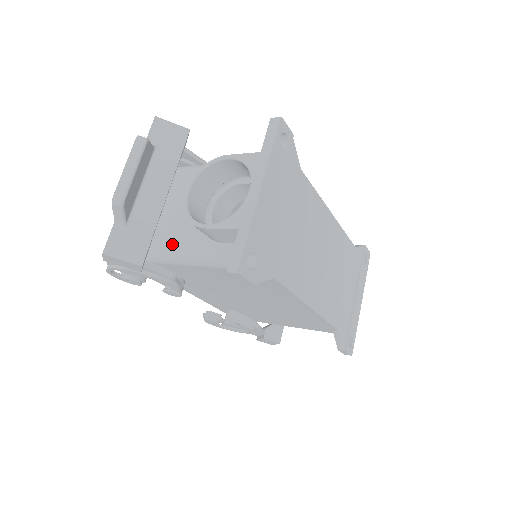
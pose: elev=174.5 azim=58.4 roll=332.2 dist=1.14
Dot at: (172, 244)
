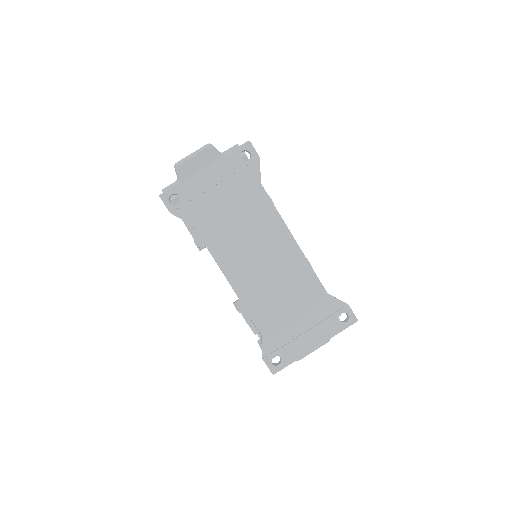
Dot at: occluded
